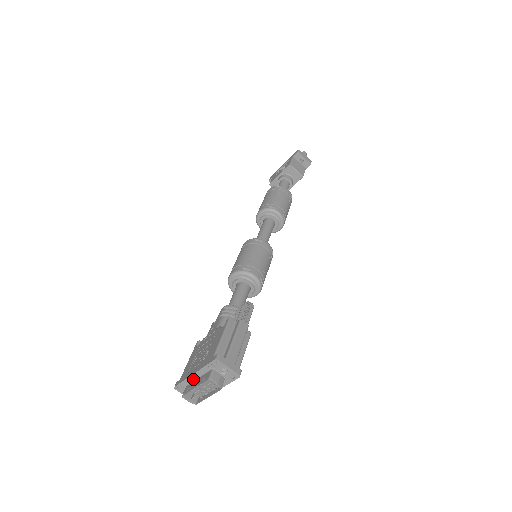
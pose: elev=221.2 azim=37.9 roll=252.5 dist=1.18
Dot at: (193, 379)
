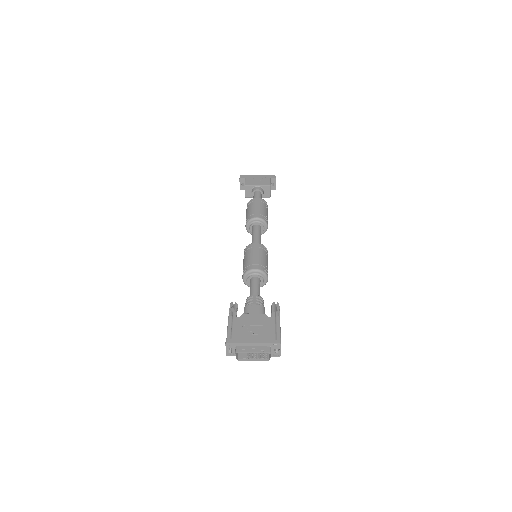
Dot at: (248, 345)
